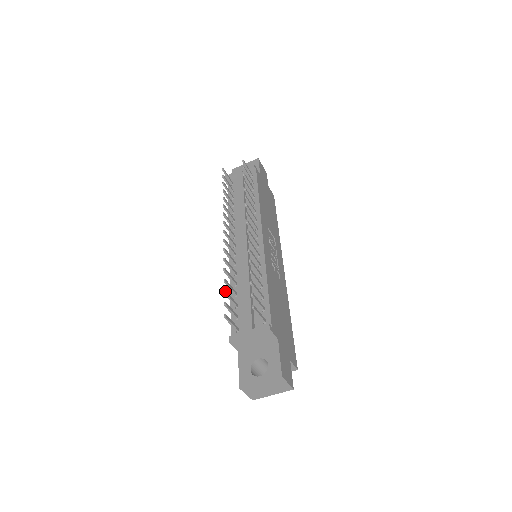
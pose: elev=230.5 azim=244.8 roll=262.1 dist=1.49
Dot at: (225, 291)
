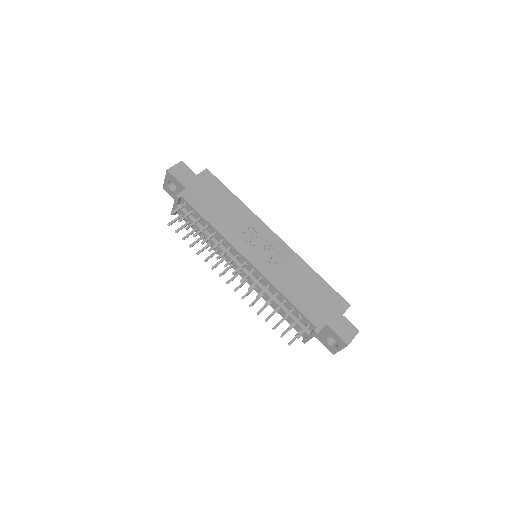
Dot at: (273, 329)
